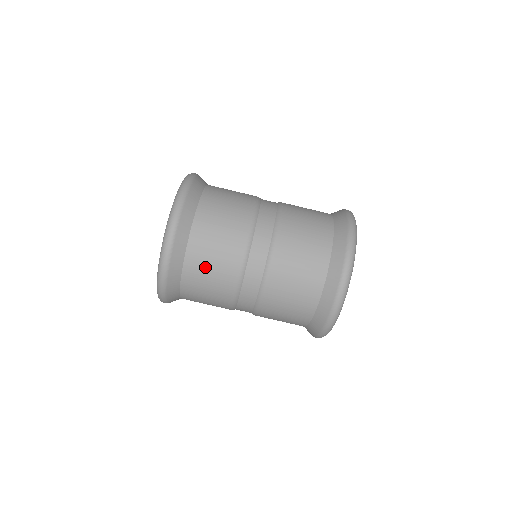
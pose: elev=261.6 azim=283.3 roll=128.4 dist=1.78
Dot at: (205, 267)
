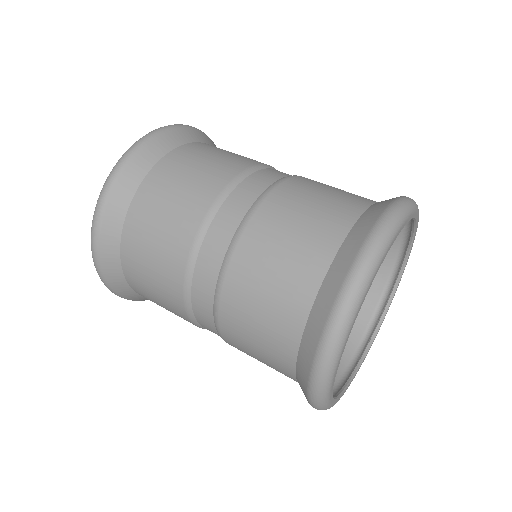
Dot at: (146, 243)
